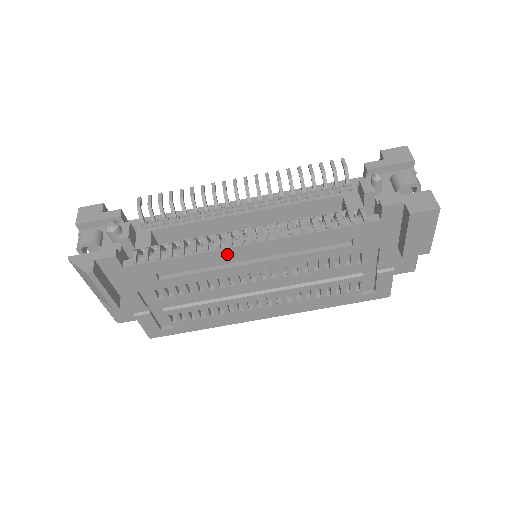
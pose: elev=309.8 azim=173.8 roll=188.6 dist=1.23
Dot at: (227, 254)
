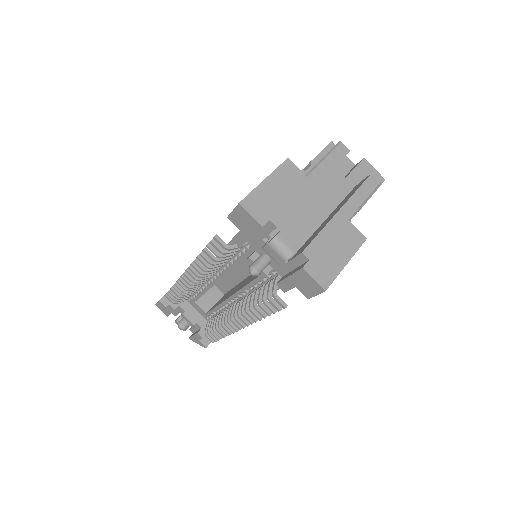
Dot at: occluded
